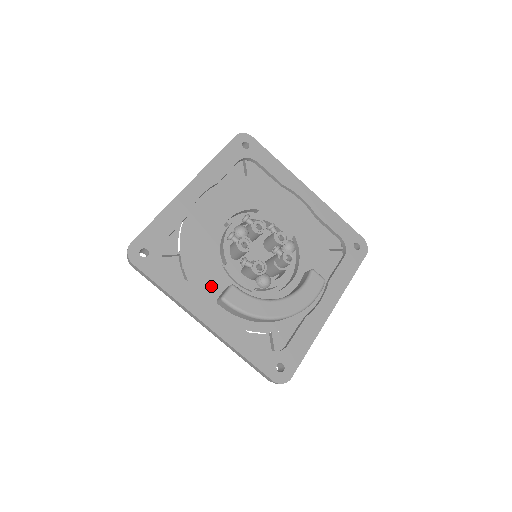
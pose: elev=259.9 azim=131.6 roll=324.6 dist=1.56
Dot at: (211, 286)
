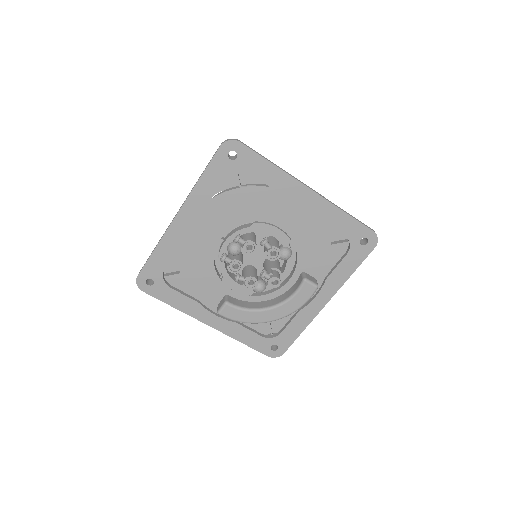
Dot at: (211, 296)
